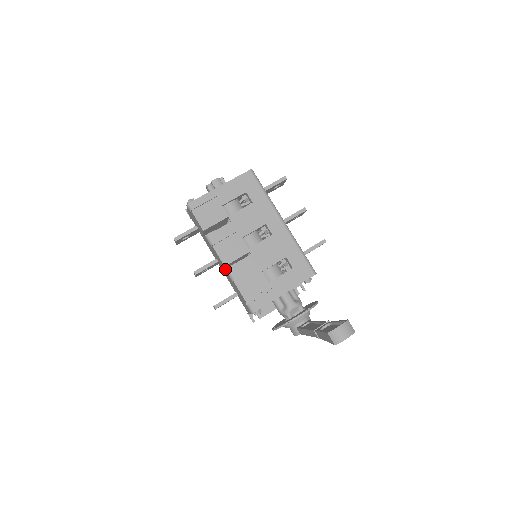
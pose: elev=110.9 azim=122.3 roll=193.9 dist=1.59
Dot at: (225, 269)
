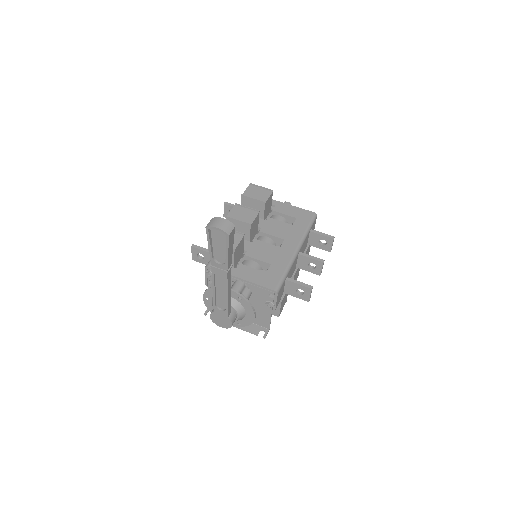
Dot at: occluded
